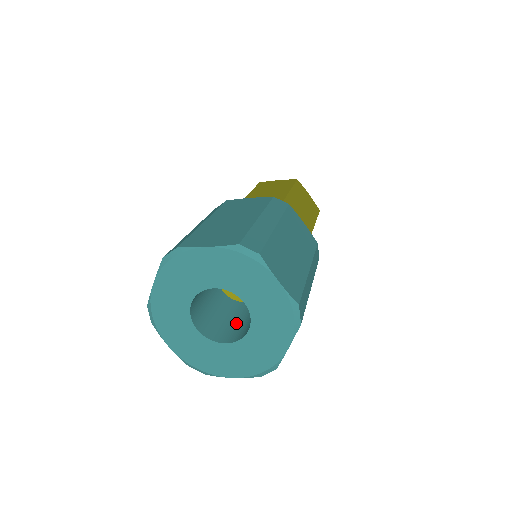
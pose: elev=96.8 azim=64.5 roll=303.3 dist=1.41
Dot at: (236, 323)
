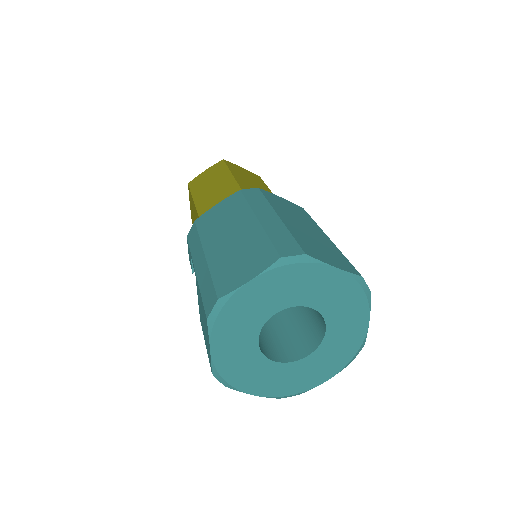
Dot at: (266, 335)
